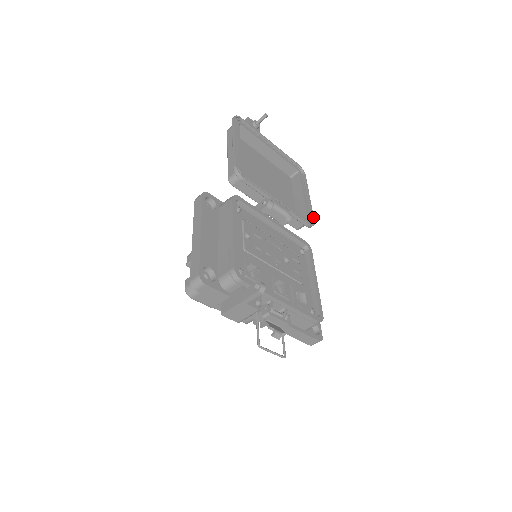
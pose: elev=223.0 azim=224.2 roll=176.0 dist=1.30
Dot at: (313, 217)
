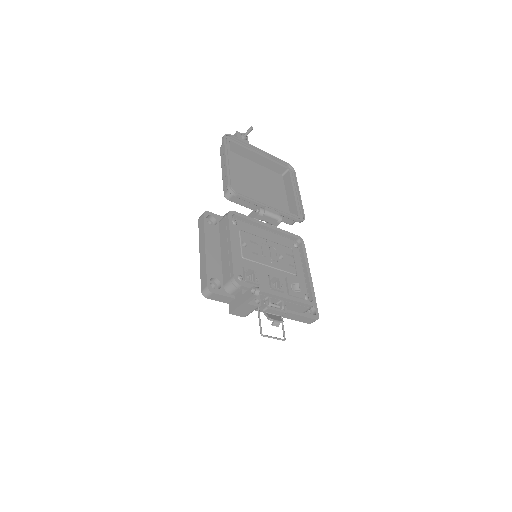
Dot at: (303, 212)
